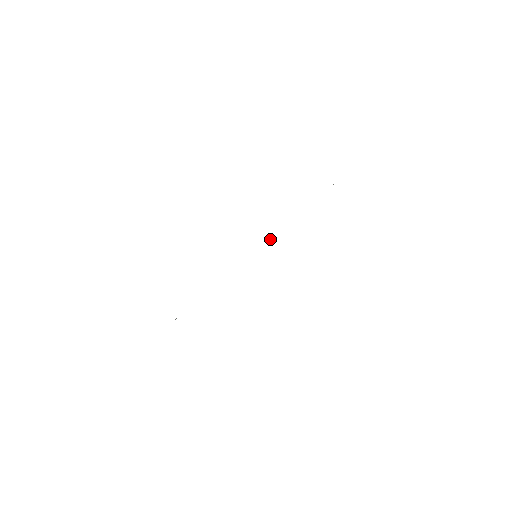
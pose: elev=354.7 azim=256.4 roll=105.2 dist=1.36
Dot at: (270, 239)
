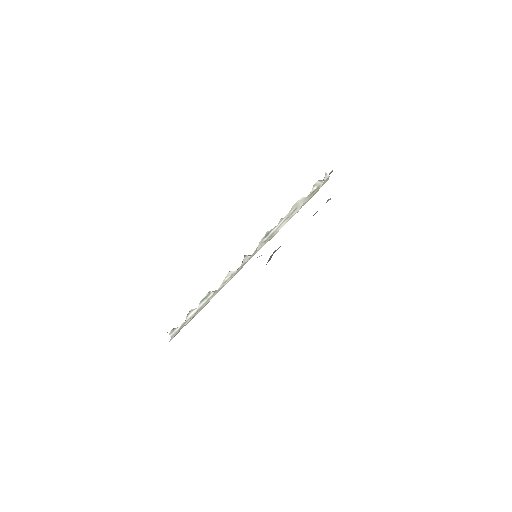
Dot at: (266, 234)
